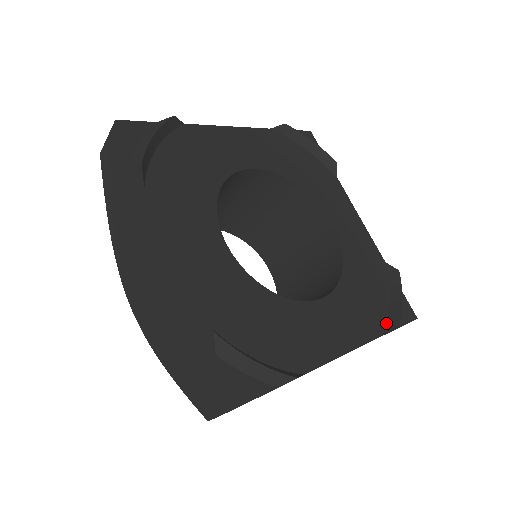
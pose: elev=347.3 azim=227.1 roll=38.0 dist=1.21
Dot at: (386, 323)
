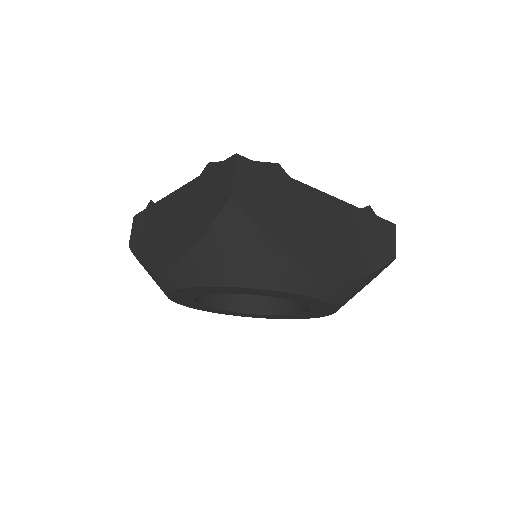
Dot at: occluded
